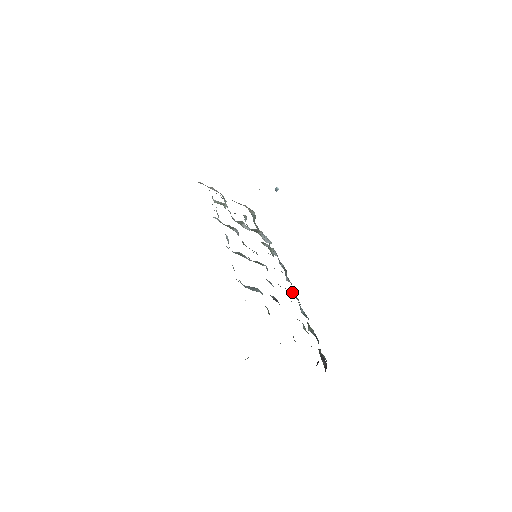
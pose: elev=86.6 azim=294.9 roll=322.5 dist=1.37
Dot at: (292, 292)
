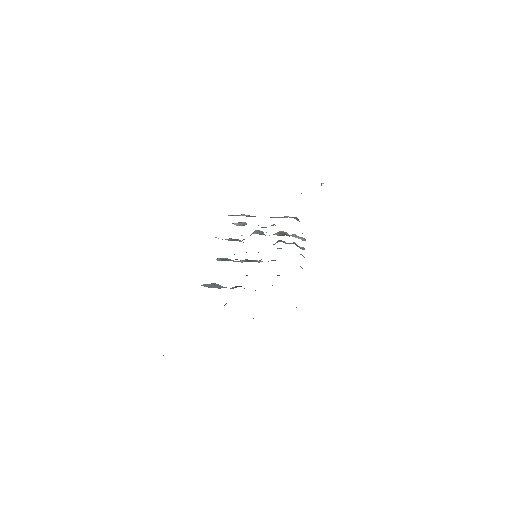
Dot at: occluded
